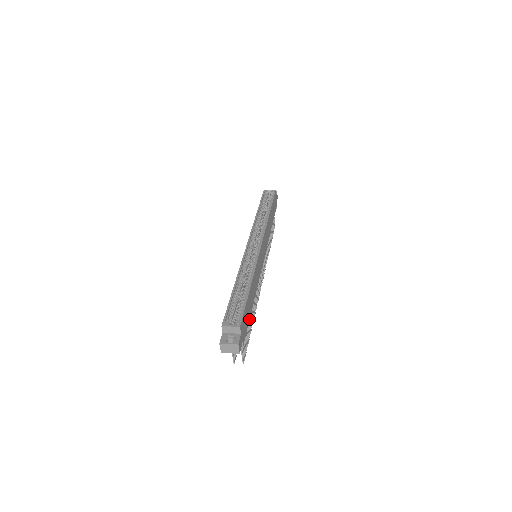
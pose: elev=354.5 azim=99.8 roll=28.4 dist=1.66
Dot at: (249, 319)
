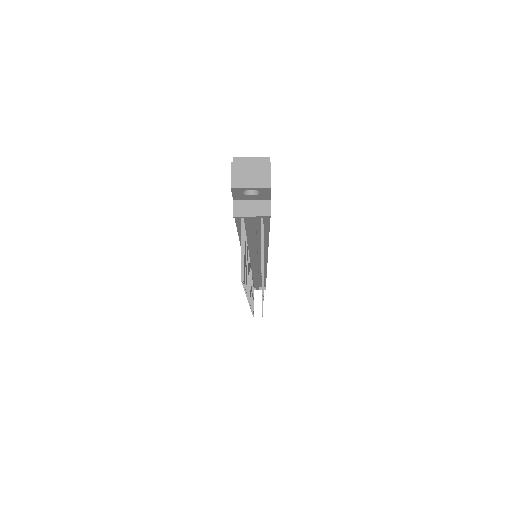
Dot at: (269, 229)
